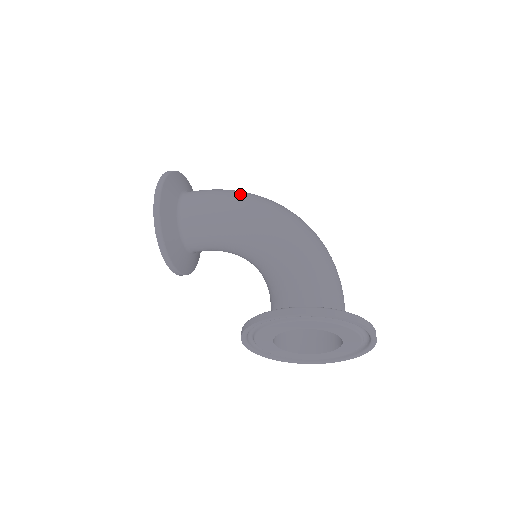
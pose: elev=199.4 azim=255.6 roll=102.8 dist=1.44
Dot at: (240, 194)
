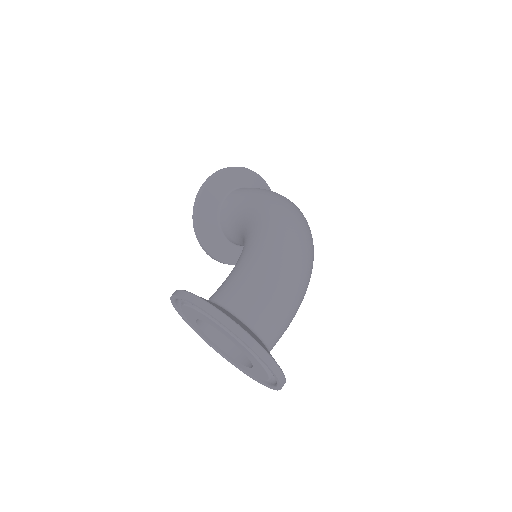
Dot at: (269, 194)
